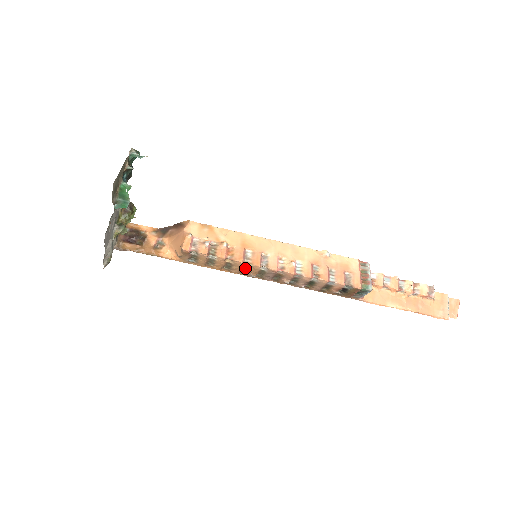
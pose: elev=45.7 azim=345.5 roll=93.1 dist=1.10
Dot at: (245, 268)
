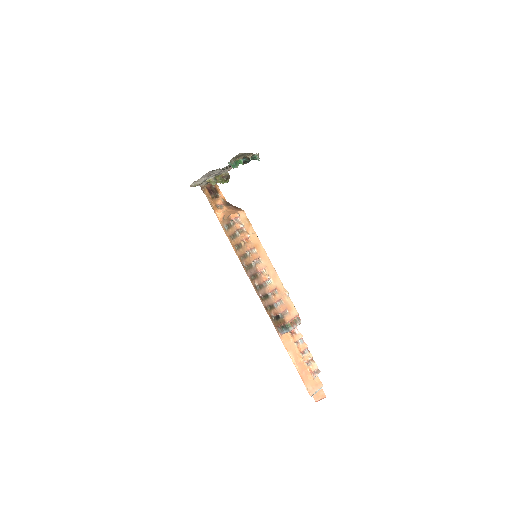
Dot at: (245, 255)
